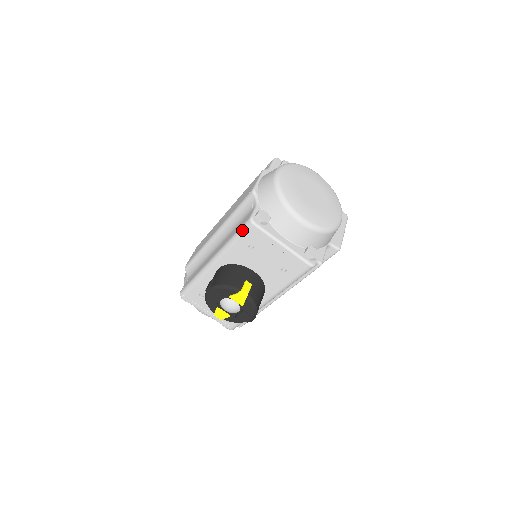
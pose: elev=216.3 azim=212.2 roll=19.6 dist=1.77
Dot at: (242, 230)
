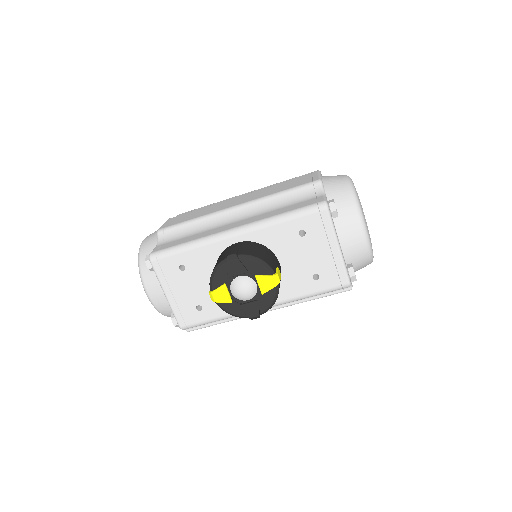
Dot at: (307, 209)
